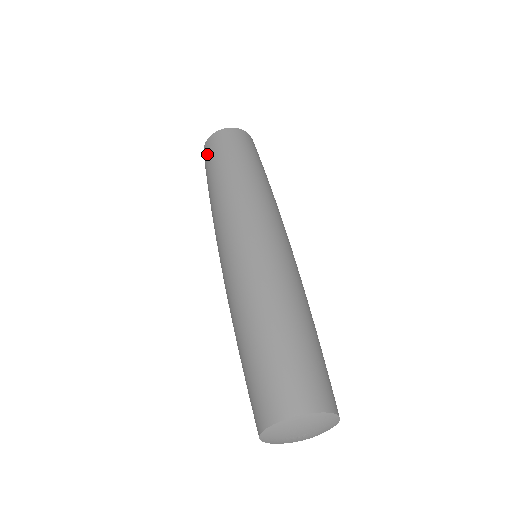
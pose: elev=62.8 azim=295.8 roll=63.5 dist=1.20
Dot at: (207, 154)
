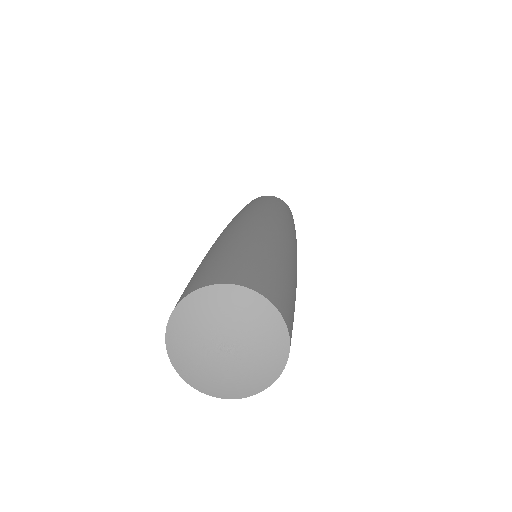
Dot at: occluded
